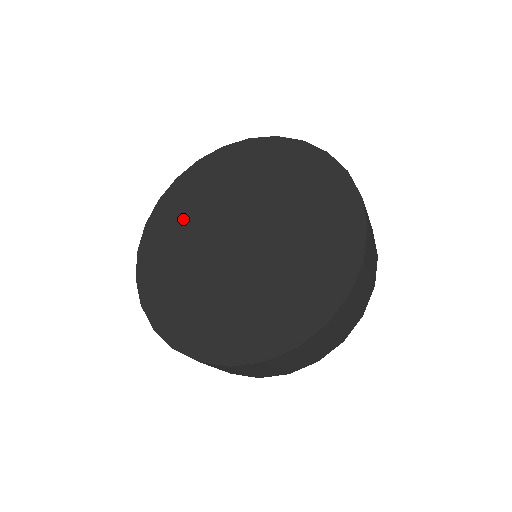
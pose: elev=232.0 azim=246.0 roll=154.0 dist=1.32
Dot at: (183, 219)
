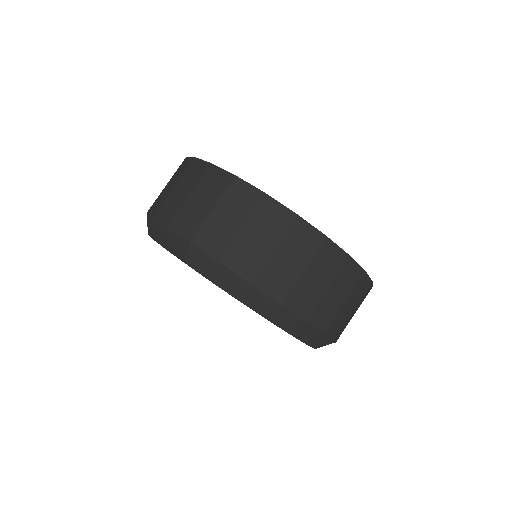
Dot at: occluded
